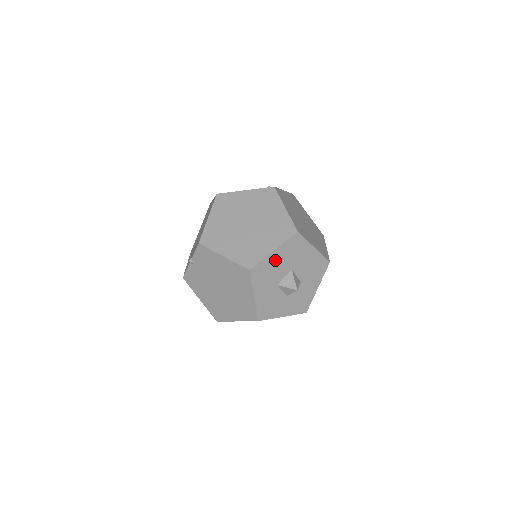
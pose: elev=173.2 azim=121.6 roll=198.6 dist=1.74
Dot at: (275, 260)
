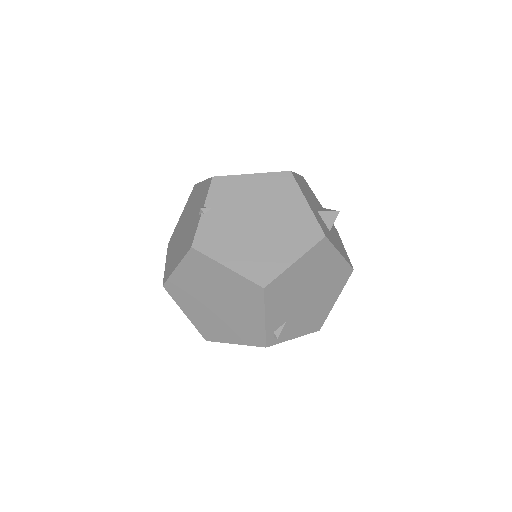
Dot at: (302, 184)
